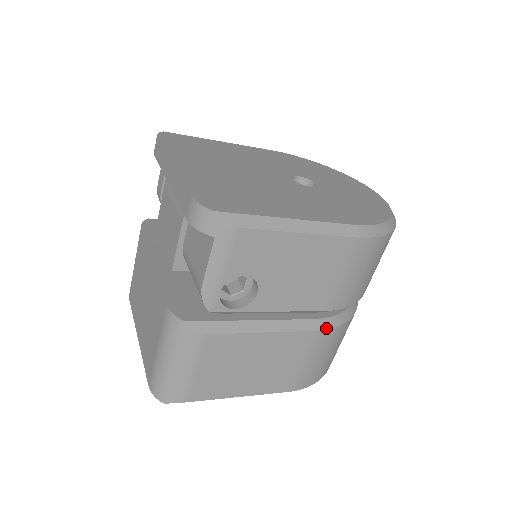
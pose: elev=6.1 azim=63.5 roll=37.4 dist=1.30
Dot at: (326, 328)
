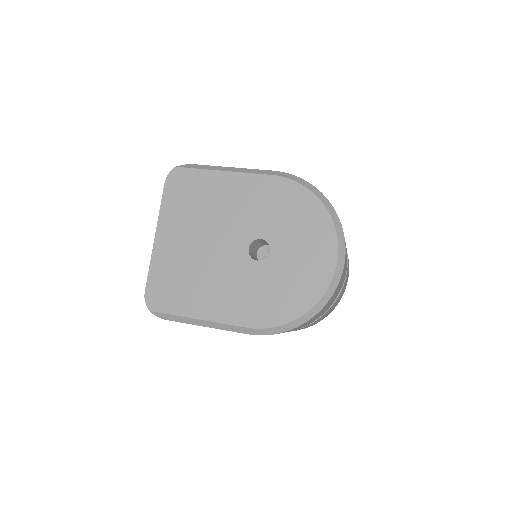
Dot at: occluded
